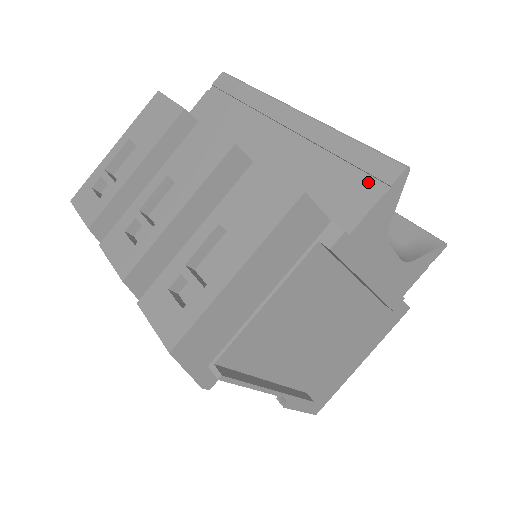
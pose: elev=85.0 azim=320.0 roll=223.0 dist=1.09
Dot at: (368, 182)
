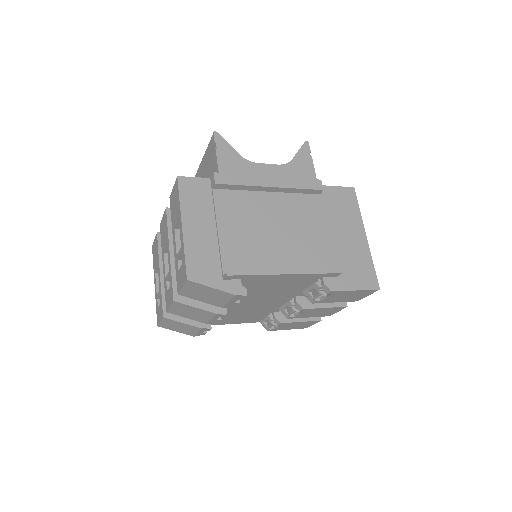
Dot at: (213, 155)
